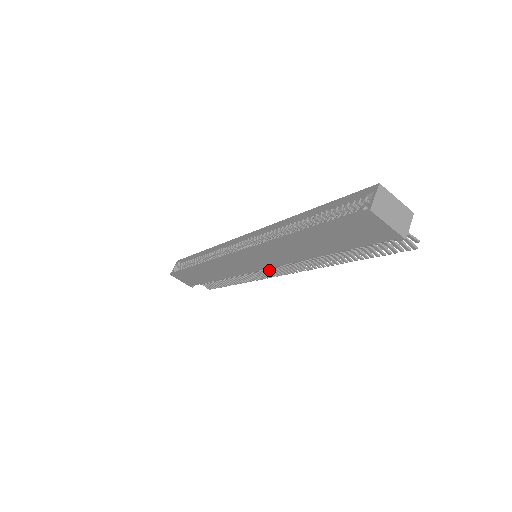
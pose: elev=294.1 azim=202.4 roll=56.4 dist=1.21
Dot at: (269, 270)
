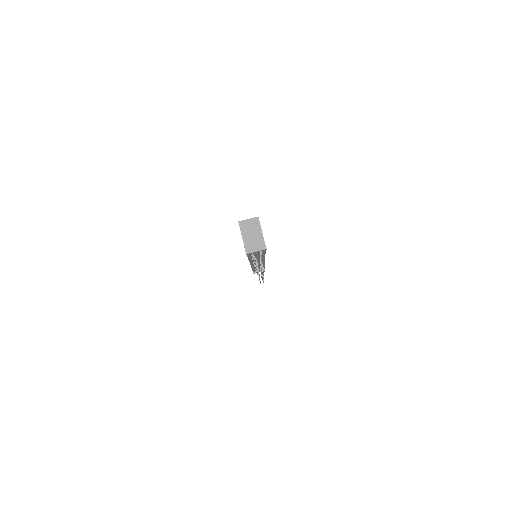
Dot at: occluded
